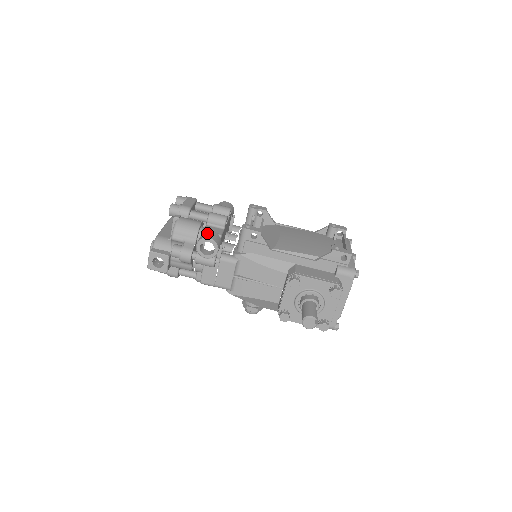
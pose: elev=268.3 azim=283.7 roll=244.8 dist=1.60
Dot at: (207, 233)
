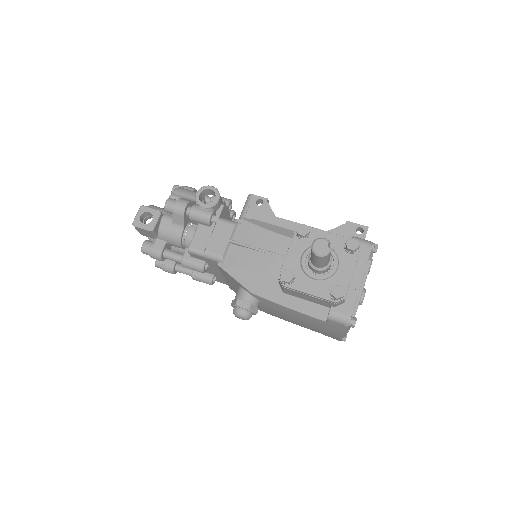
Dot at: occluded
